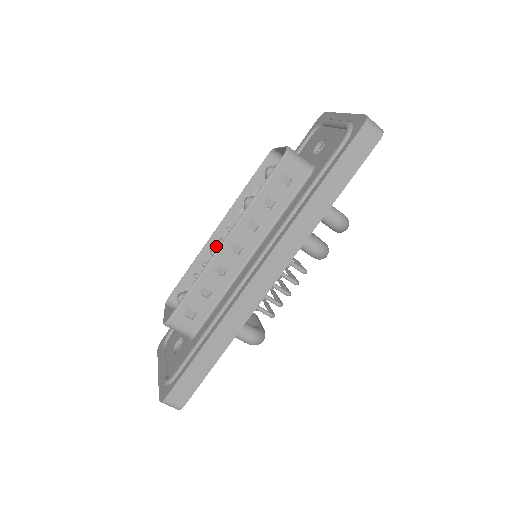
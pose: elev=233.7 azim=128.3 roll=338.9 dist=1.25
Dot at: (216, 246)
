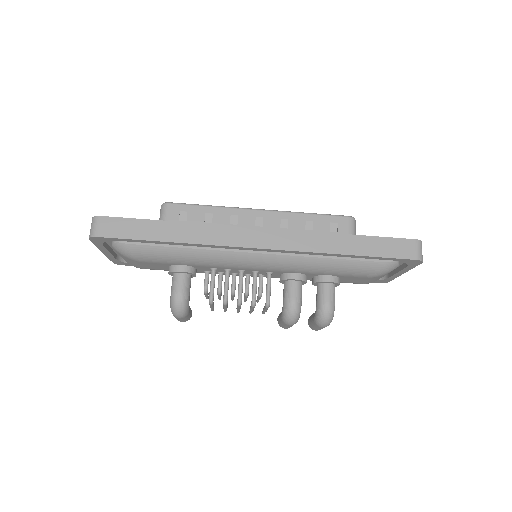
Dot at: occluded
